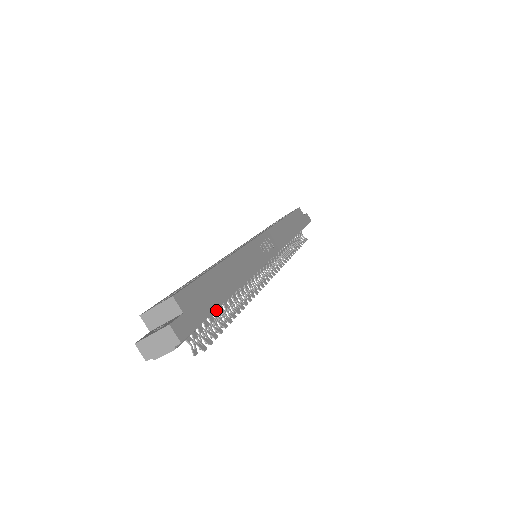
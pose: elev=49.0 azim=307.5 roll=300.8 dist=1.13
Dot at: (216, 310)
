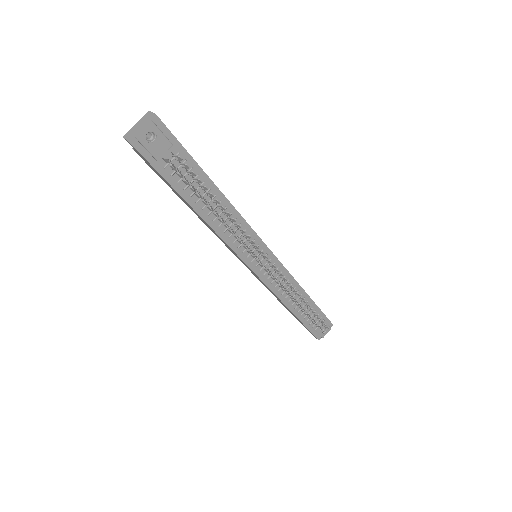
Dot at: (199, 184)
